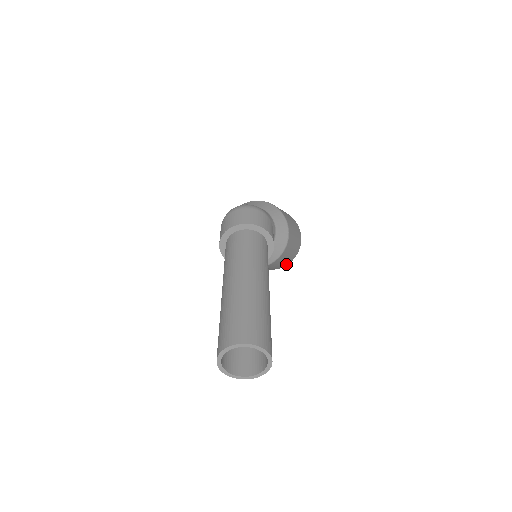
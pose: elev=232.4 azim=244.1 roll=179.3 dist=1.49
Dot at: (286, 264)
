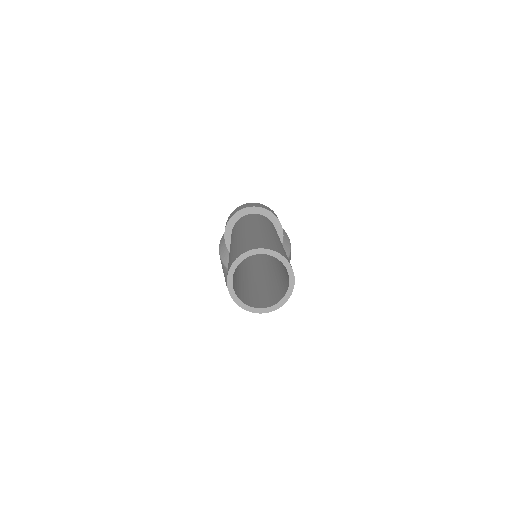
Dot at: occluded
